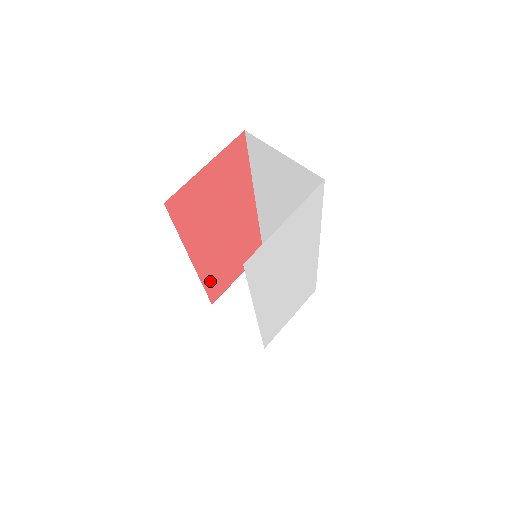
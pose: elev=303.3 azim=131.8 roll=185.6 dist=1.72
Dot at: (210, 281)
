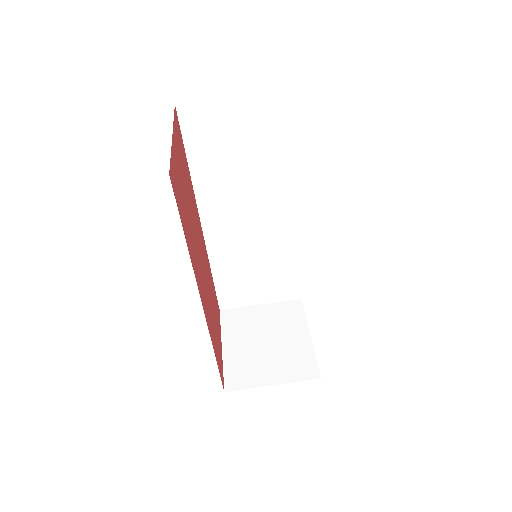
Dot at: (214, 346)
